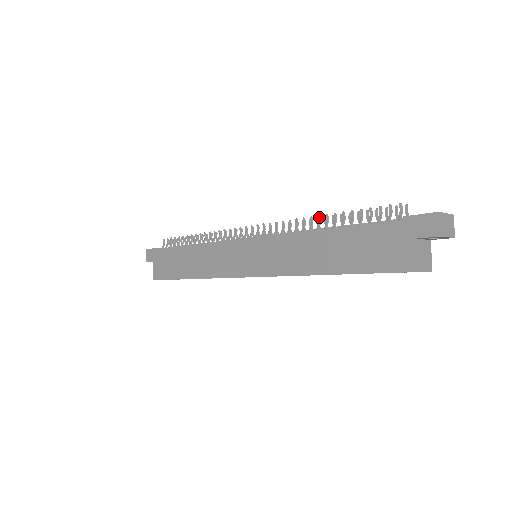
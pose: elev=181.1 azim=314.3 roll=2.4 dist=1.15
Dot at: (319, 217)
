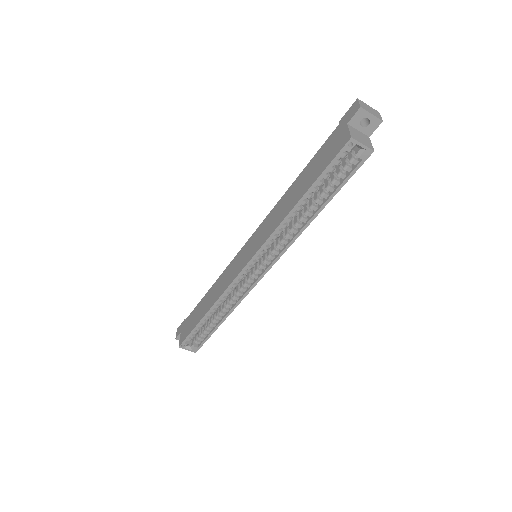
Dot at: occluded
